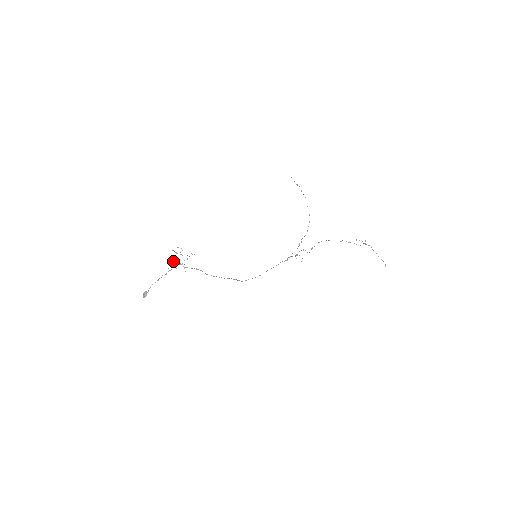
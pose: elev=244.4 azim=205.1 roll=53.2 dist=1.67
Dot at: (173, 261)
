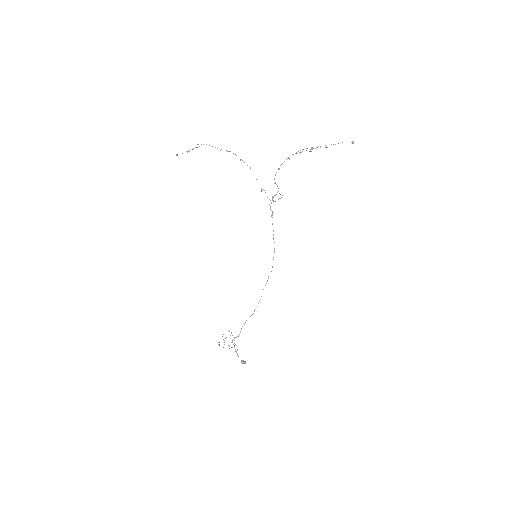
Dot at: occluded
